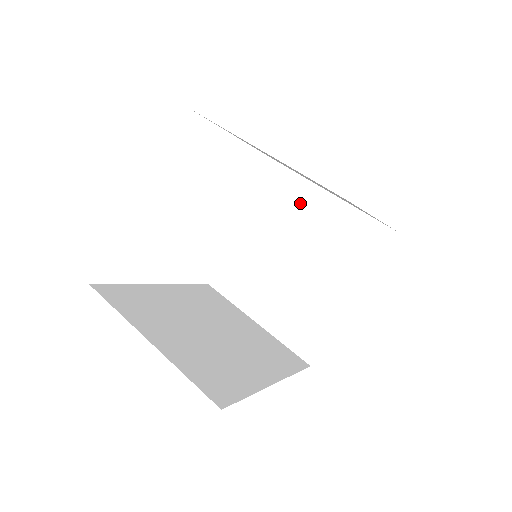
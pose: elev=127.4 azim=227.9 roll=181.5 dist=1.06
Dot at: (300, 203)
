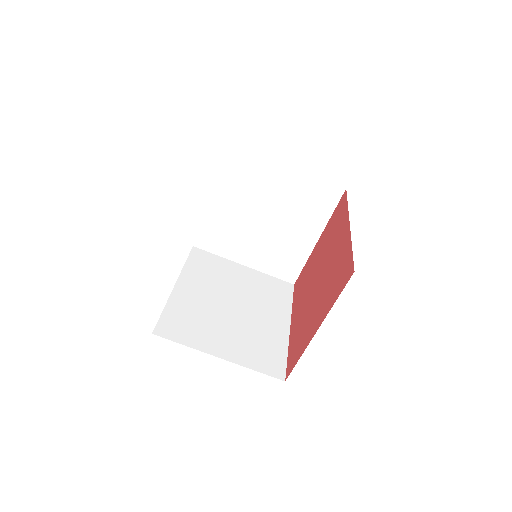
Dot at: (260, 175)
